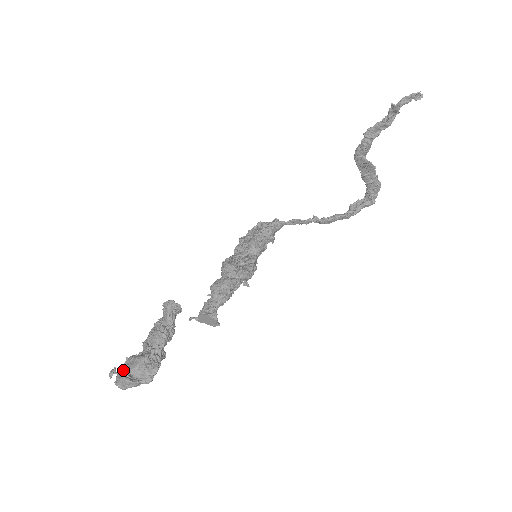
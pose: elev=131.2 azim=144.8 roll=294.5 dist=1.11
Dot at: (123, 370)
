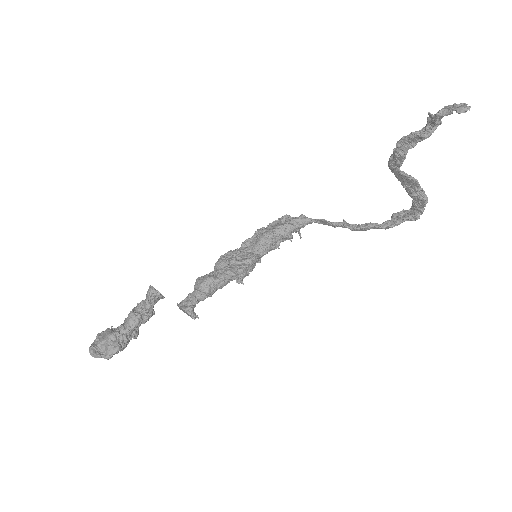
Dot at: (96, 340)
